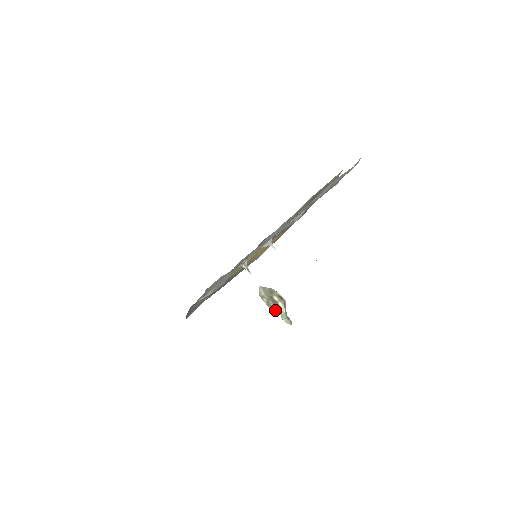
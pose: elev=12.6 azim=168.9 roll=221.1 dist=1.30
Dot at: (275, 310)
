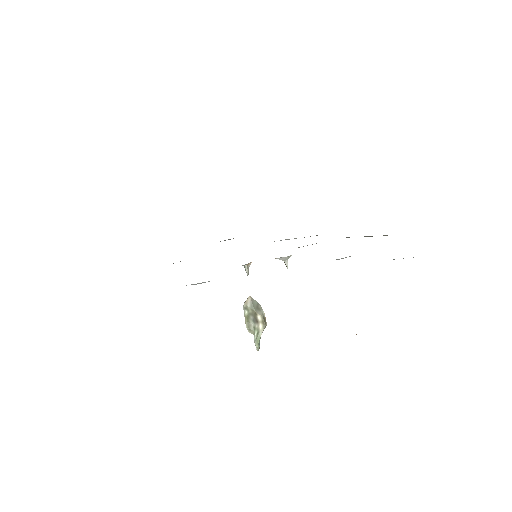
Dot at: (251, 328)
